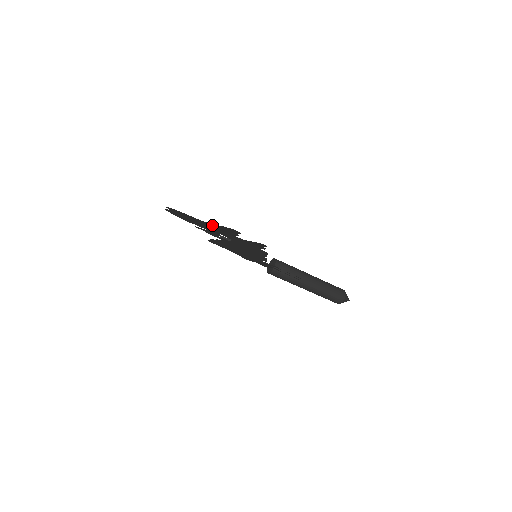
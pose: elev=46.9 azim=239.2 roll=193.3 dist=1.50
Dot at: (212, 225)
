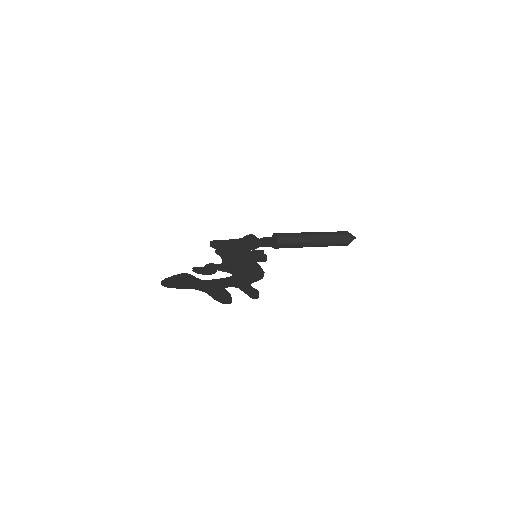
Dot at: (206, 287)
